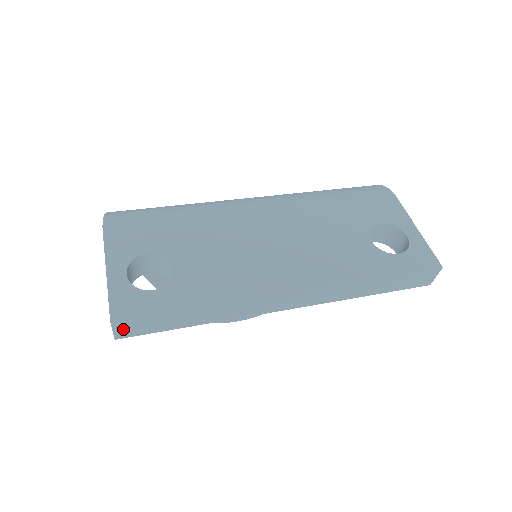
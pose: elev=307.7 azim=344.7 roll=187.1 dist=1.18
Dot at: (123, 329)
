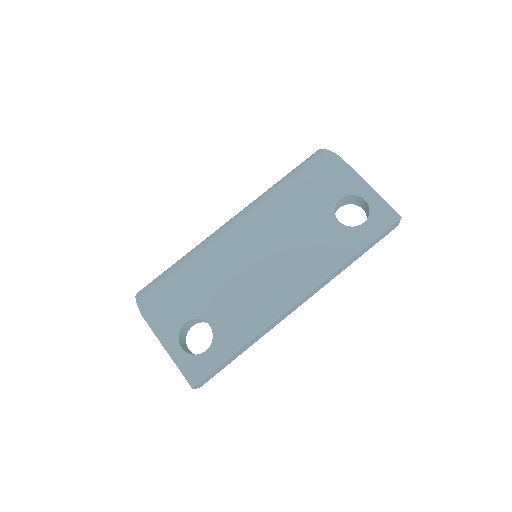
Dot at: (201, 384)
